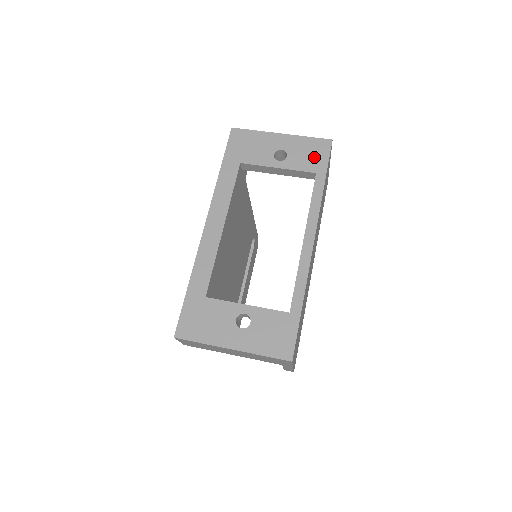
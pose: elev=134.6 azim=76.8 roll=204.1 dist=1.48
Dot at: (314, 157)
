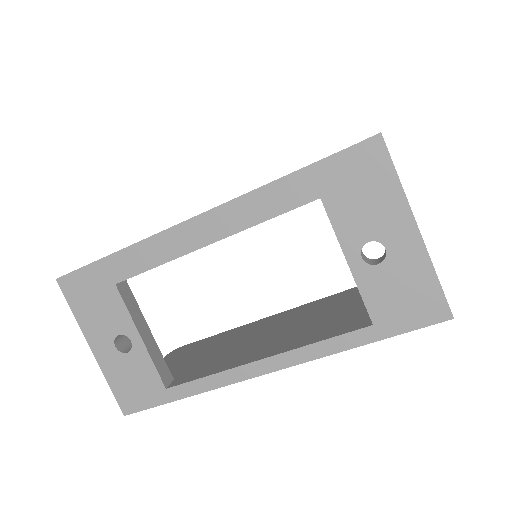
Dot at: (401, 307)
